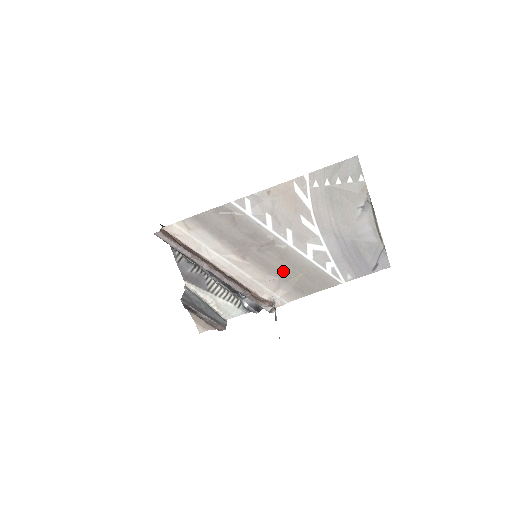
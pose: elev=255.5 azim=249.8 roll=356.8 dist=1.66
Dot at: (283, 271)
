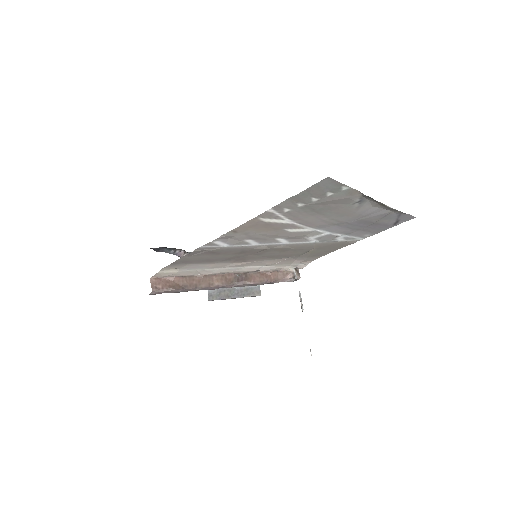
Dot at: (291, 254)
